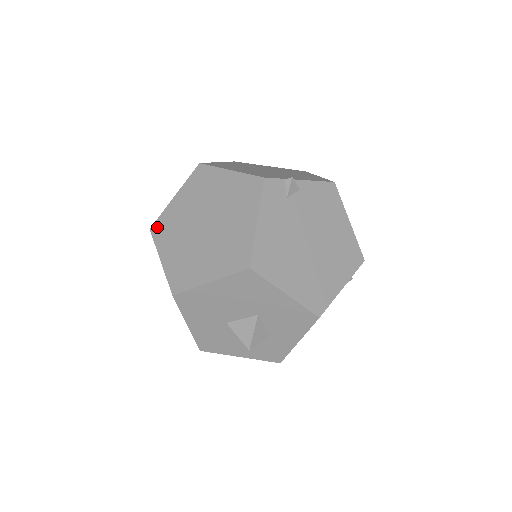
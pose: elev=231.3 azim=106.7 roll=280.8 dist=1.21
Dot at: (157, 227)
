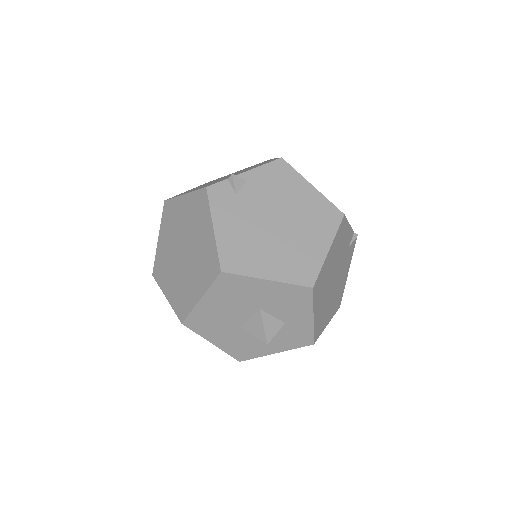
Dot at: (156, 271)
